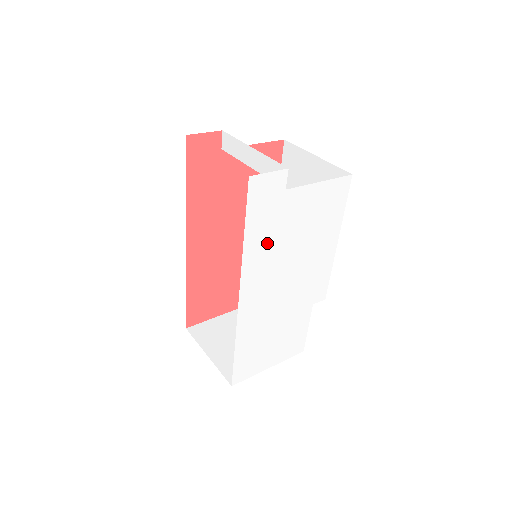
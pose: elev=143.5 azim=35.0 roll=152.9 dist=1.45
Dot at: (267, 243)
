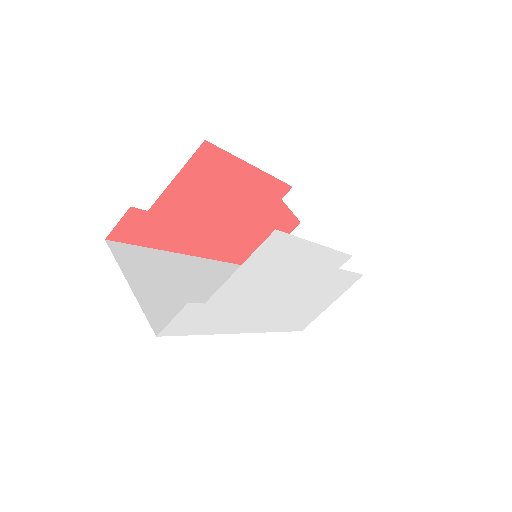
Dot at: (232, 315)
